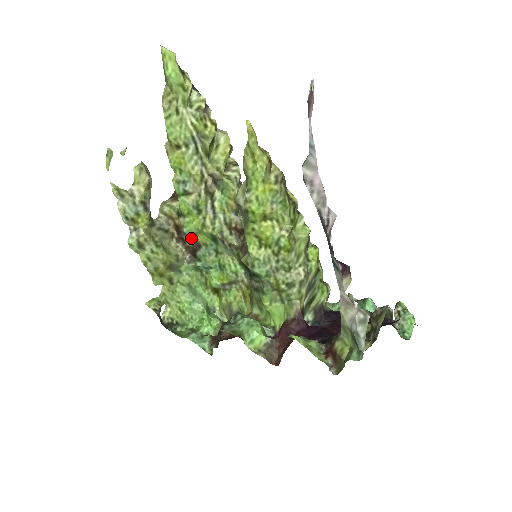
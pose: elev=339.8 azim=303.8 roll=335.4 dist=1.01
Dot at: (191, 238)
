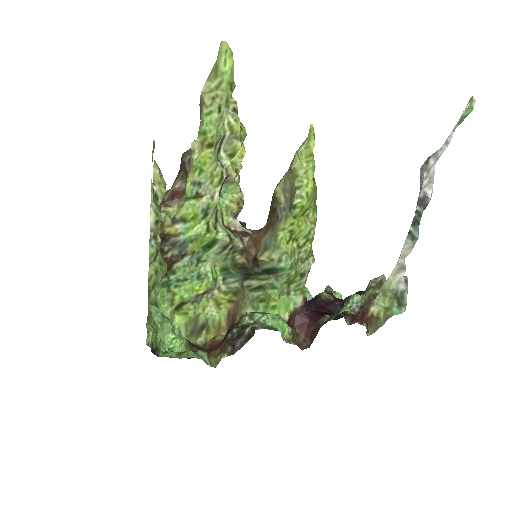
Dot at: (177, 247)
